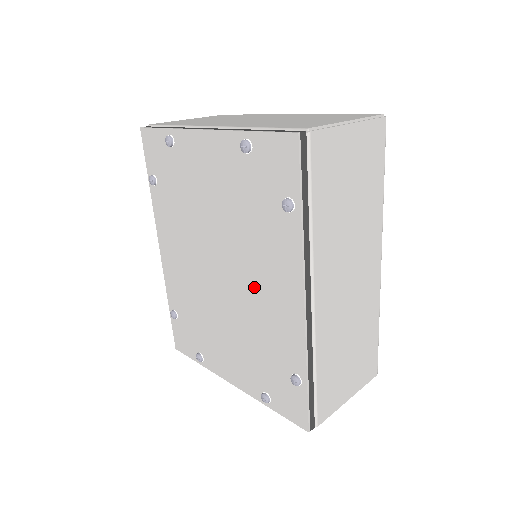
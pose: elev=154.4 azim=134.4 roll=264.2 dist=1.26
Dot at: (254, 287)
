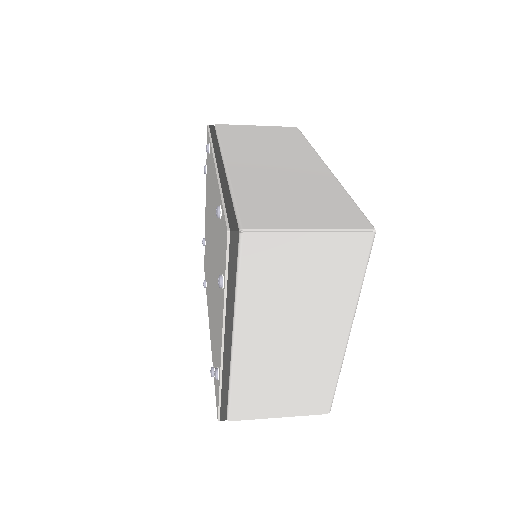
Dot at: (213, 219)
